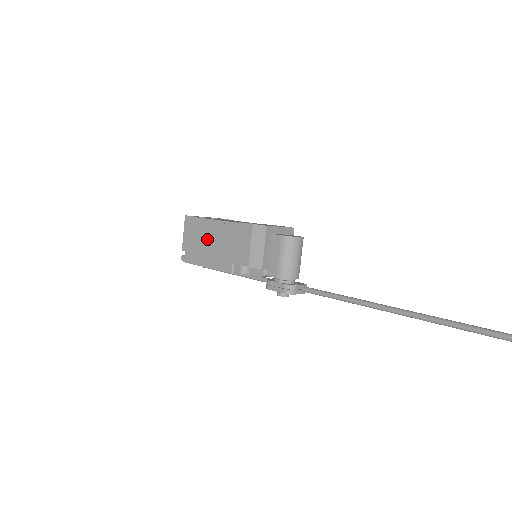
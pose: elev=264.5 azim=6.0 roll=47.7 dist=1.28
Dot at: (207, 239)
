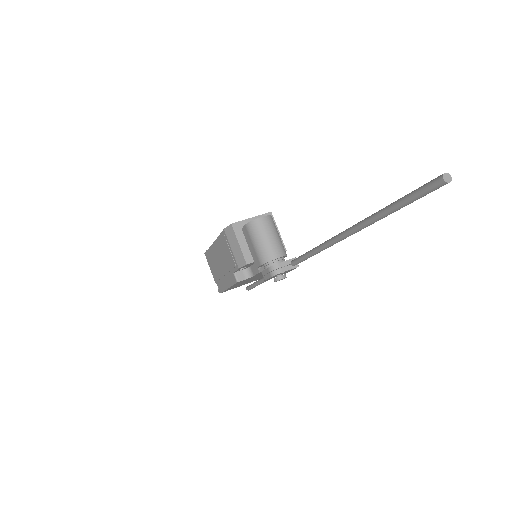
Dot at: (217, 263)
